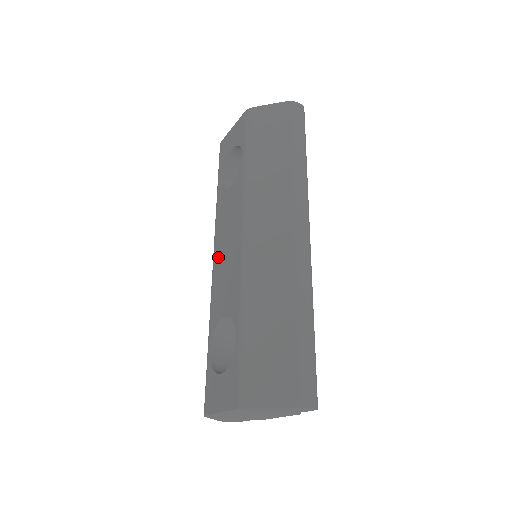
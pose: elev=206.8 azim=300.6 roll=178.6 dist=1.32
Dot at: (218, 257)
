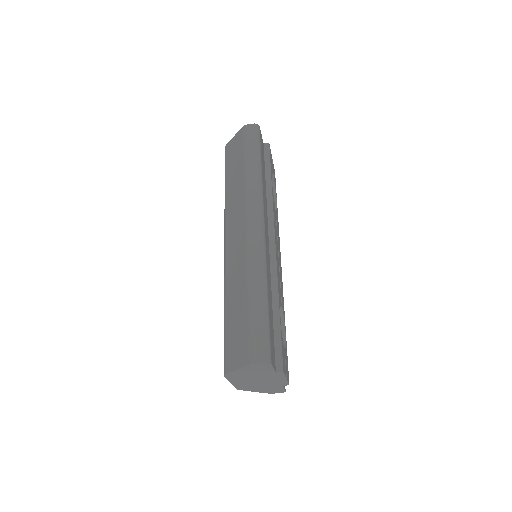
Dot at: occluded
